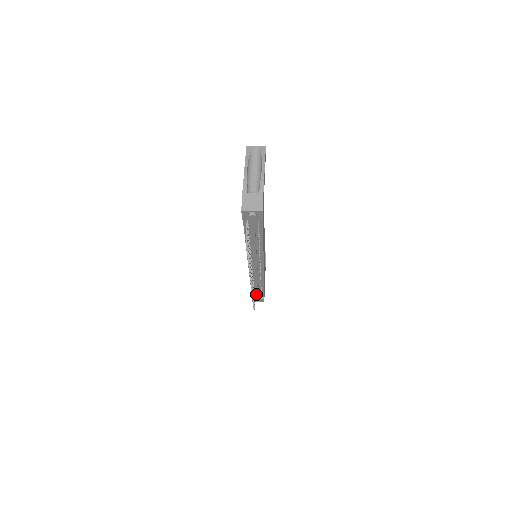
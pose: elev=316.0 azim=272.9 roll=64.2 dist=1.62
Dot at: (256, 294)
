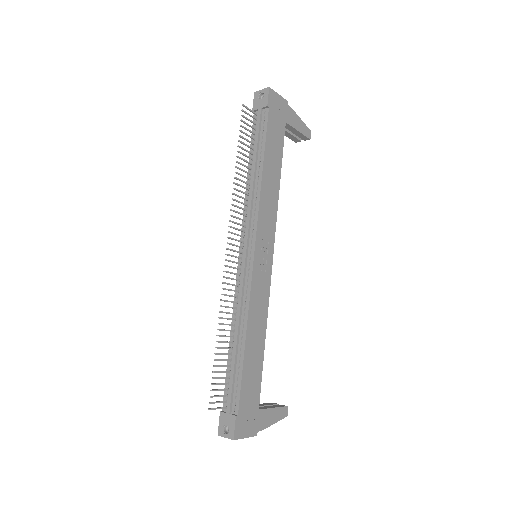
Dot at: (230, 394)
